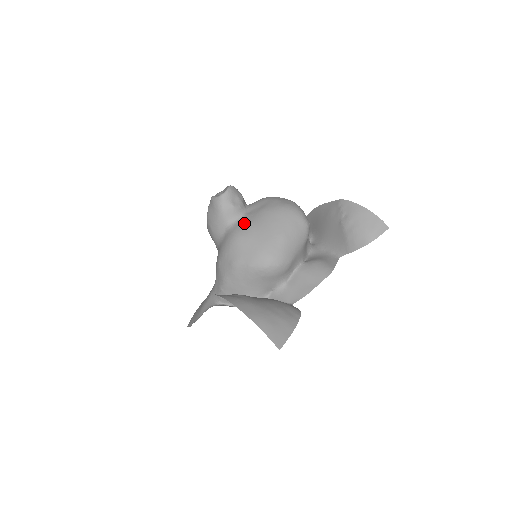
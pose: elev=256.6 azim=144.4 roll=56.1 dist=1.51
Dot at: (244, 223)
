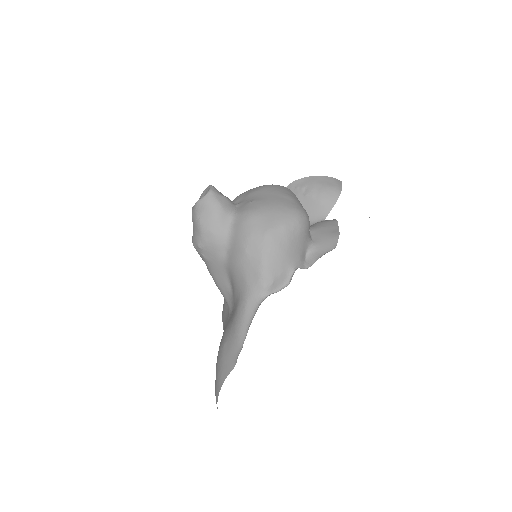
Dot at: (247, 204)
